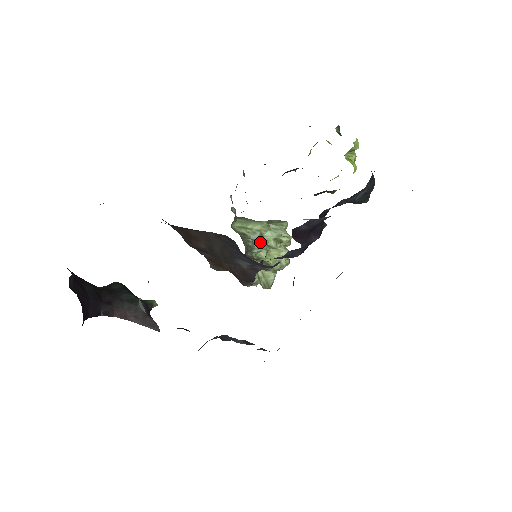
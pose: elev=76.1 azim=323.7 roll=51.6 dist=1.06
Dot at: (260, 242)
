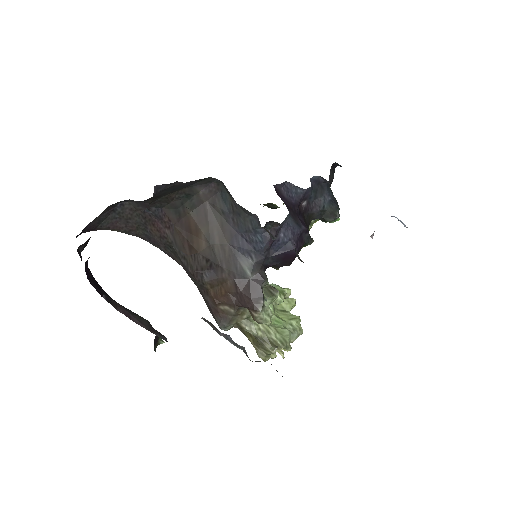
Dot at: occluded
